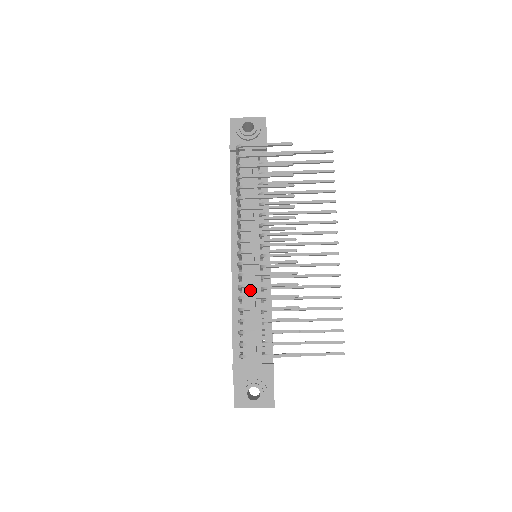
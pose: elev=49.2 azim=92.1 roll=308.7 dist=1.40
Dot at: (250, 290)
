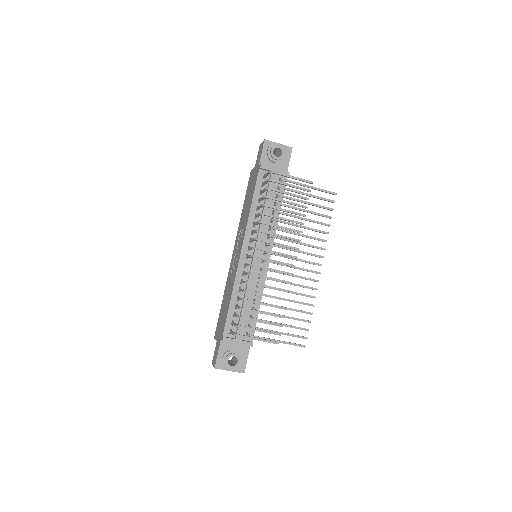
Dot at: (249, 284)
